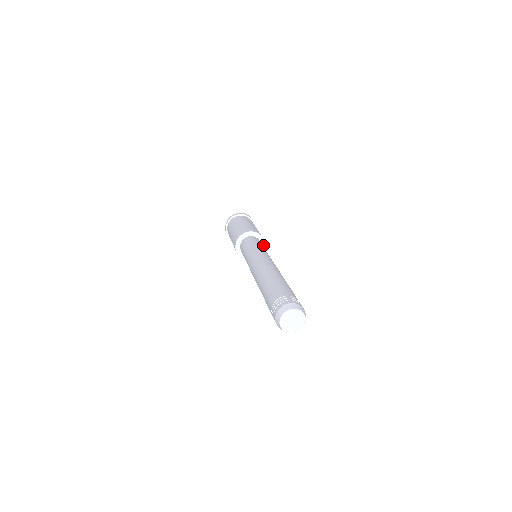
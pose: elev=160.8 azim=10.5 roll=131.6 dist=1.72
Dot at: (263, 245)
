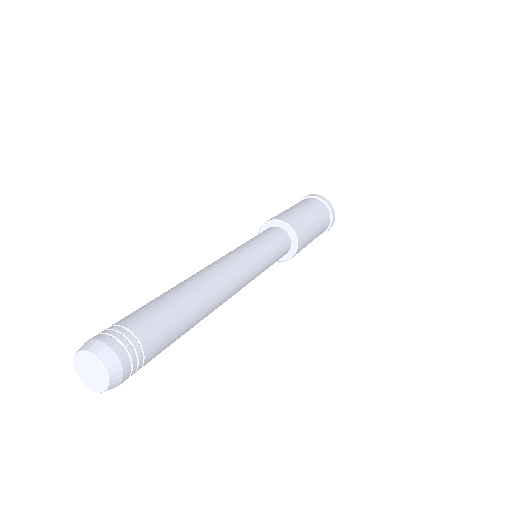
Dot at: (293, 251)
